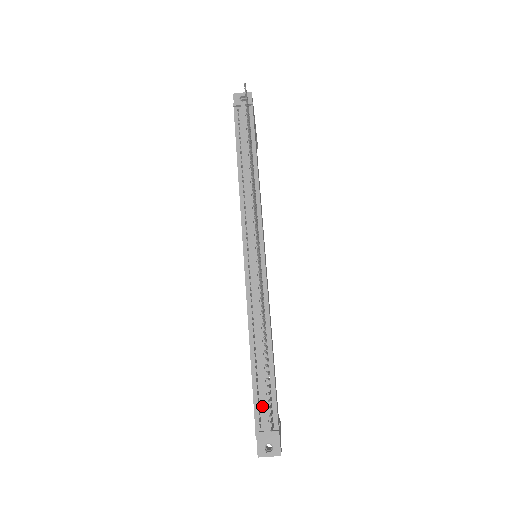
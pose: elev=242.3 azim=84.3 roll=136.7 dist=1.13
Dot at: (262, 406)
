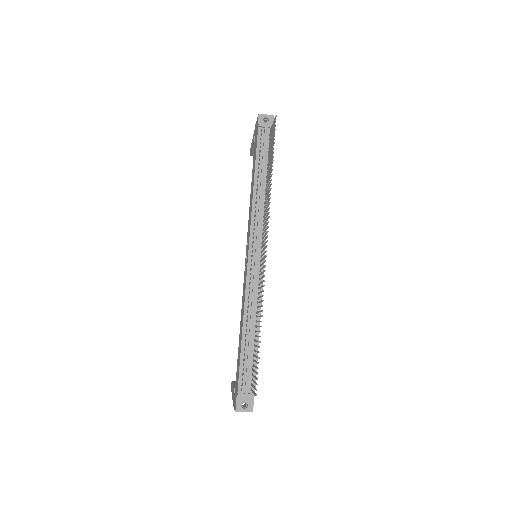
Dot at: (245, 374)
